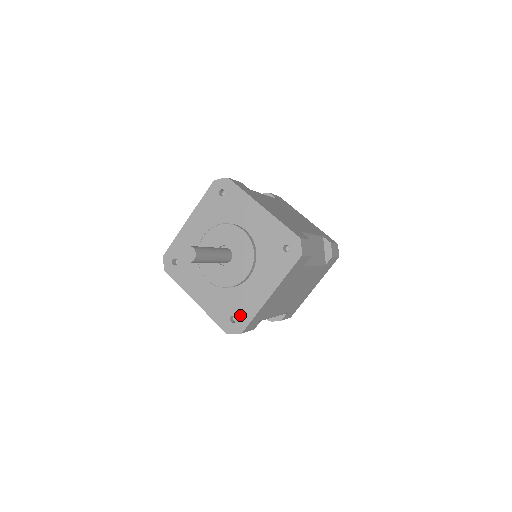
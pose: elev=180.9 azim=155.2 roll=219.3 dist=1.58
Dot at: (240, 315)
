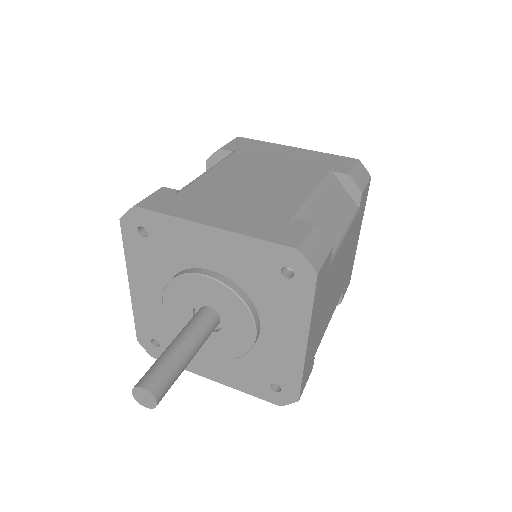
Dot at: (281, 381)
